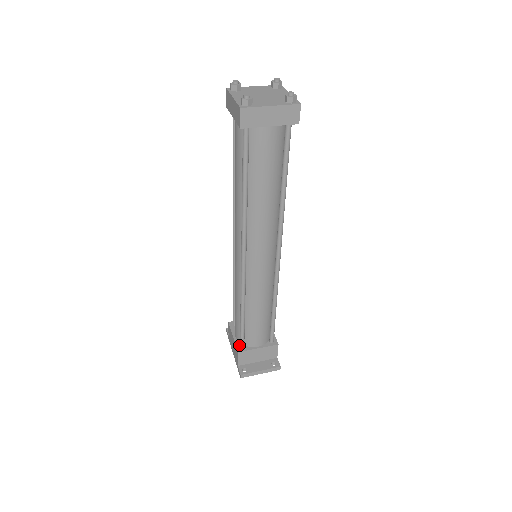
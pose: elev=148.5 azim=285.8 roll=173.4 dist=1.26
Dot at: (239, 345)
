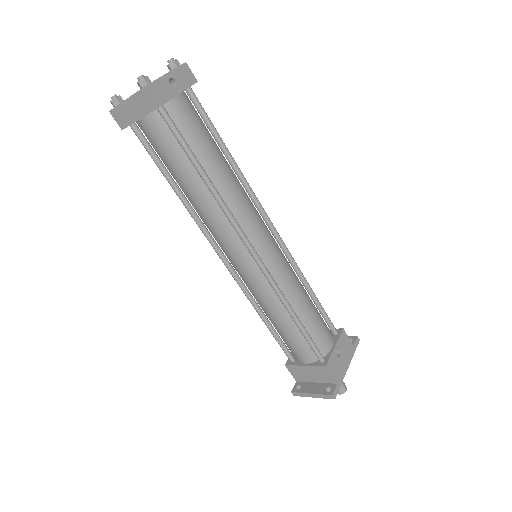
Dot at: occluded
